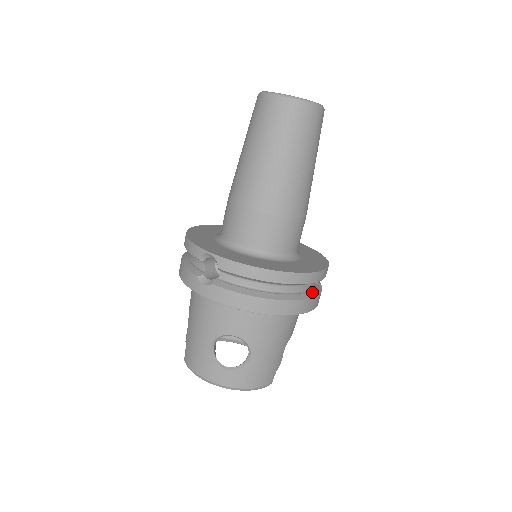
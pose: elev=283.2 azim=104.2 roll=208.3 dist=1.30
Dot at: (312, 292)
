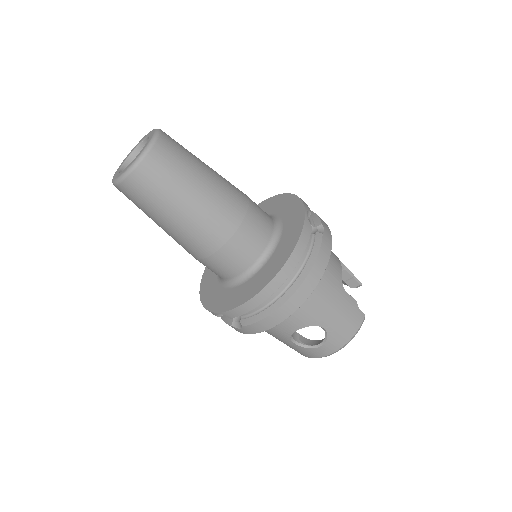
Dot at: (312, 253)
